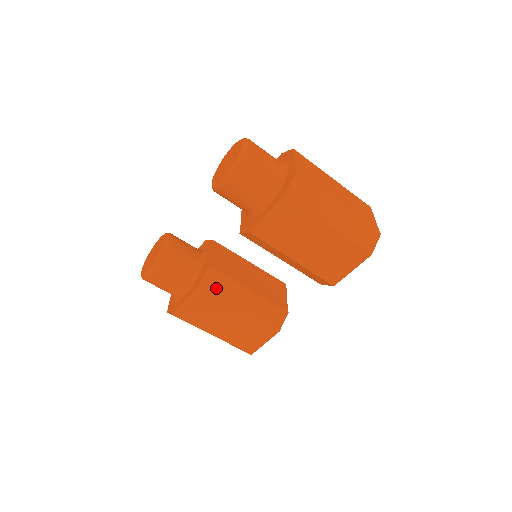
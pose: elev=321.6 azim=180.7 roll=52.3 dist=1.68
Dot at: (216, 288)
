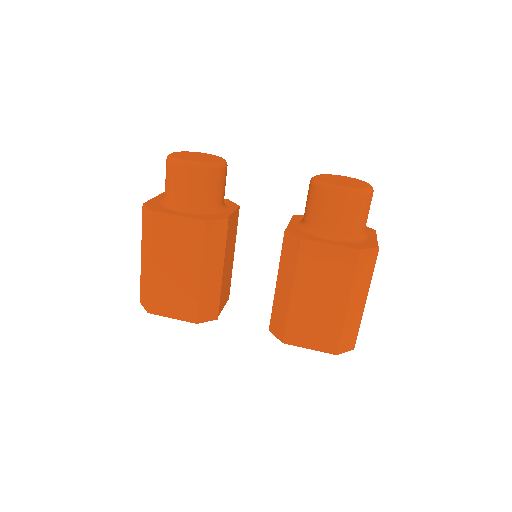
Dot at: (212, 238)
